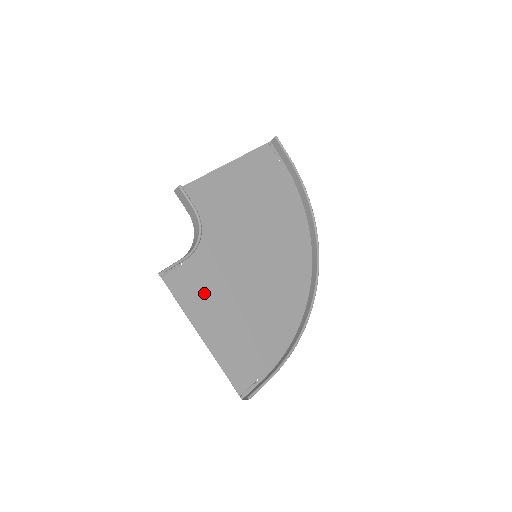
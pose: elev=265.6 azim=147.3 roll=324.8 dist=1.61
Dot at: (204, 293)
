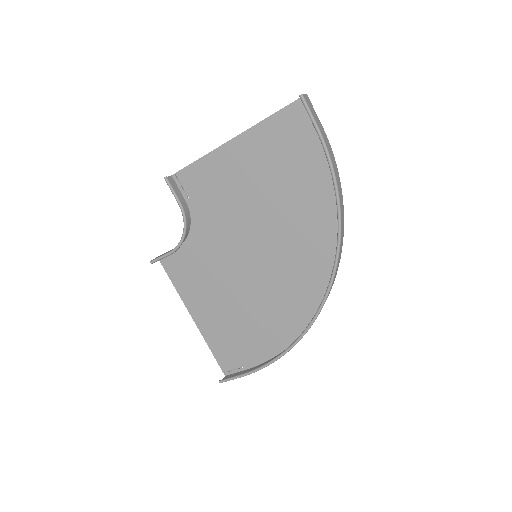
Dot at: (197, 282)
